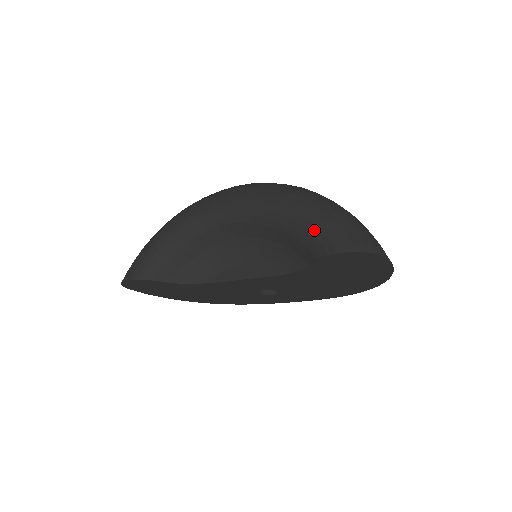
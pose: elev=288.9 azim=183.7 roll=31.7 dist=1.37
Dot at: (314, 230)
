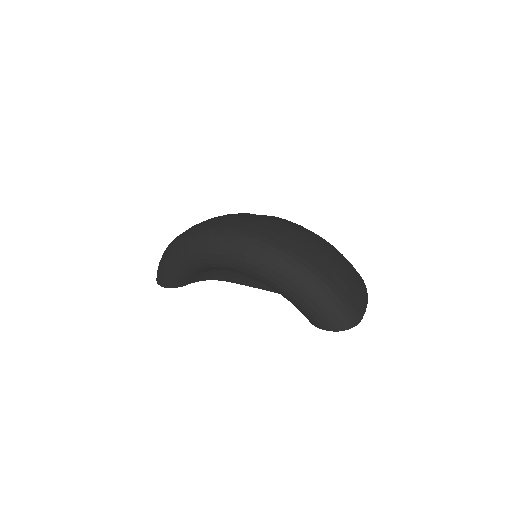
Dot at: (302, 309)
